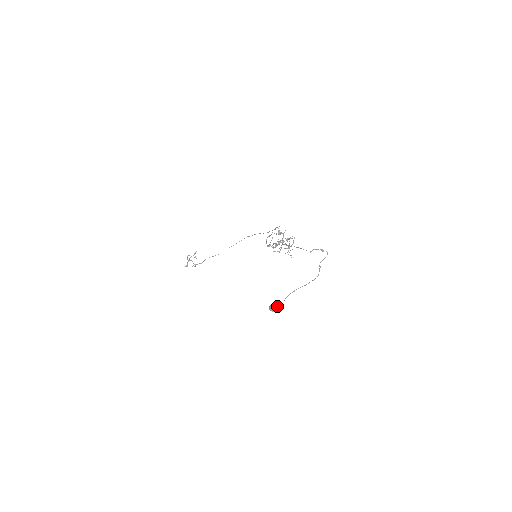
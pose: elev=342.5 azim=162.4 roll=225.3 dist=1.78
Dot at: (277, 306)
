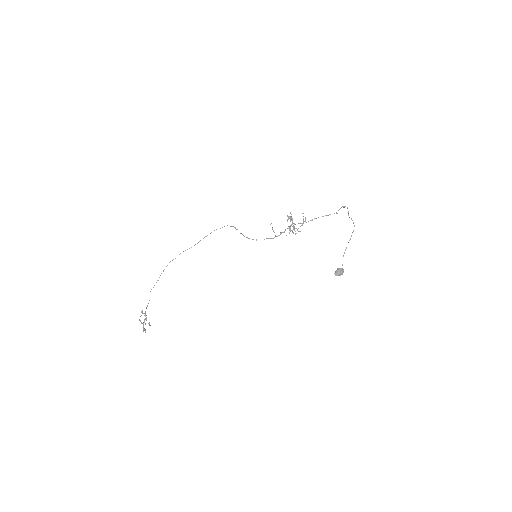
Dot at: (342, 268)
